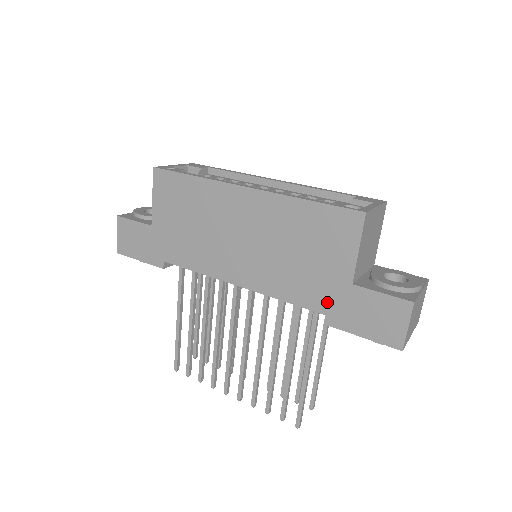
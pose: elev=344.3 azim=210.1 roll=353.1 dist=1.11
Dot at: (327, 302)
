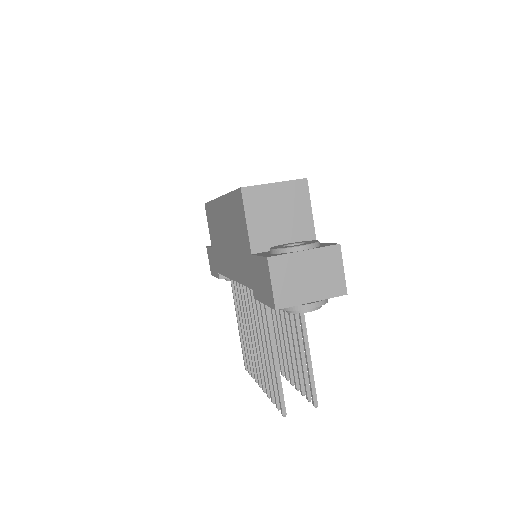
Dot at: (250, 277)
